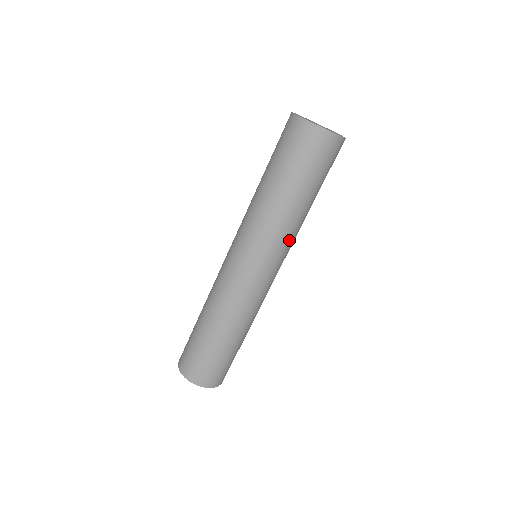
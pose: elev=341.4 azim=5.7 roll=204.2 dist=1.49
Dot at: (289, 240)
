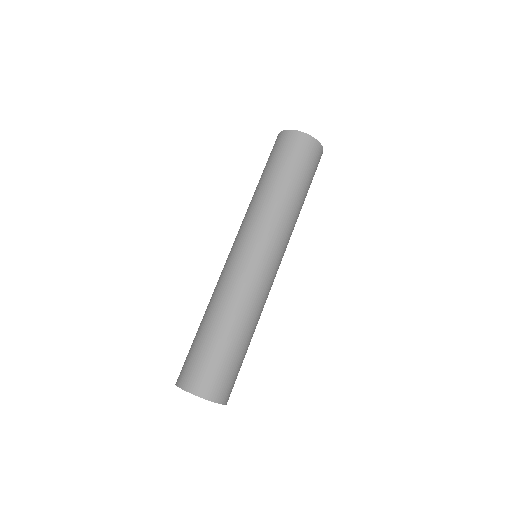
Dot at: (272, 221)
